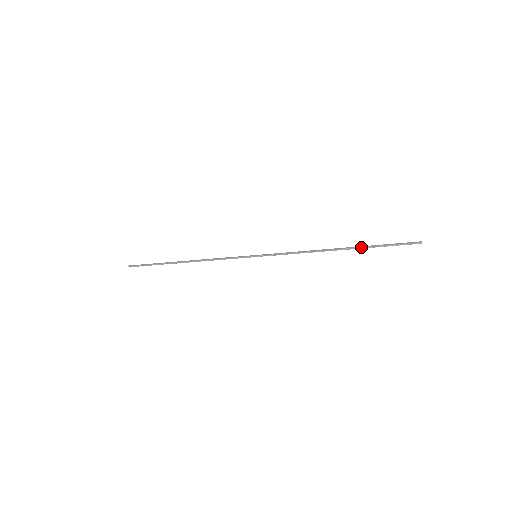
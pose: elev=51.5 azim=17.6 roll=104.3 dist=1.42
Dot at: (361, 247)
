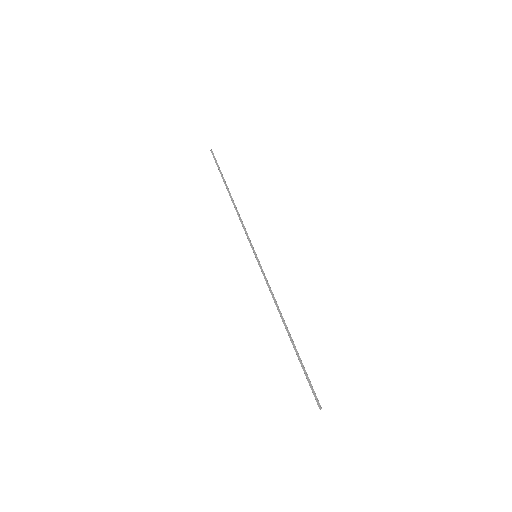
Dot at: (295, 351)
